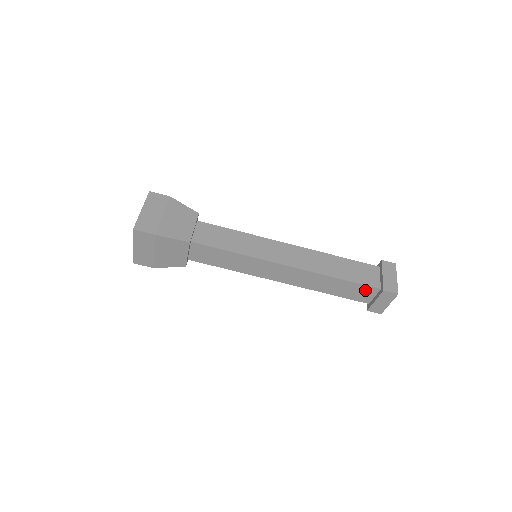
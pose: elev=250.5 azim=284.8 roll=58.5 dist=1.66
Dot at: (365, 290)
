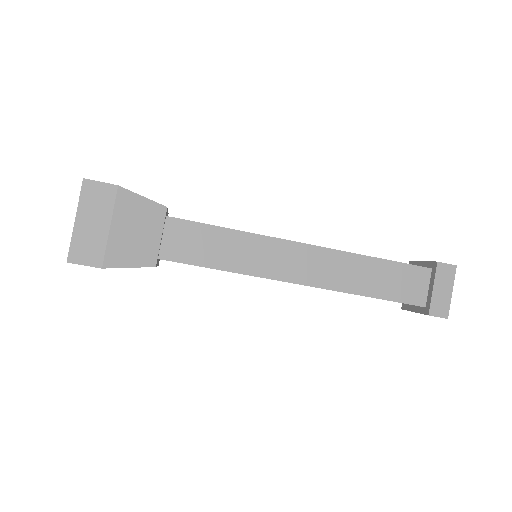
Dot at: occluded
